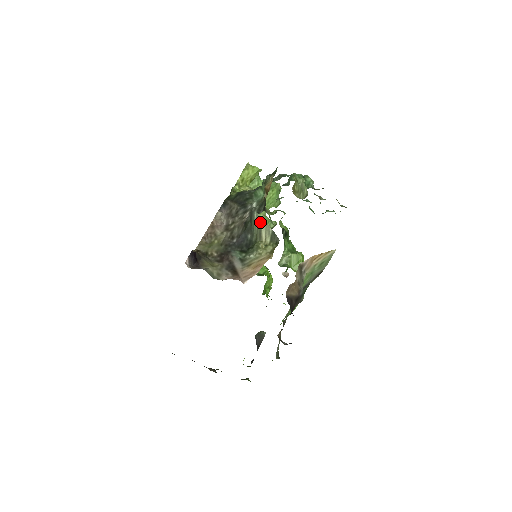
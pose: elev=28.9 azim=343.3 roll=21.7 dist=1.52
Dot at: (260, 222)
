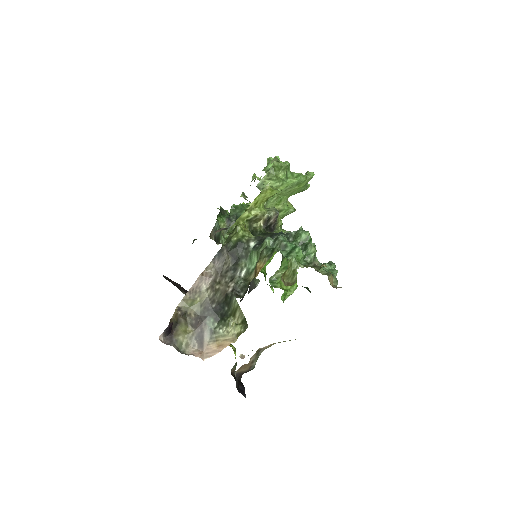
Dot at: (237, 306)
